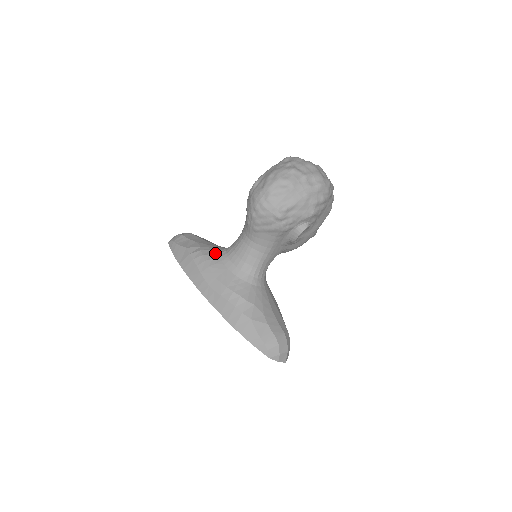
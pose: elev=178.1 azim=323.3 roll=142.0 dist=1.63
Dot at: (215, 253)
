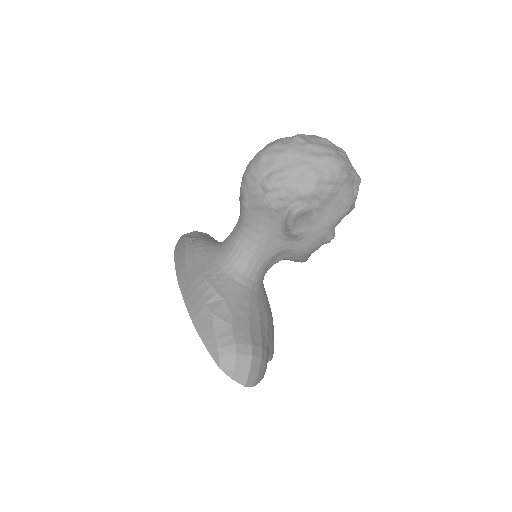
Dot at: (210, 243)
